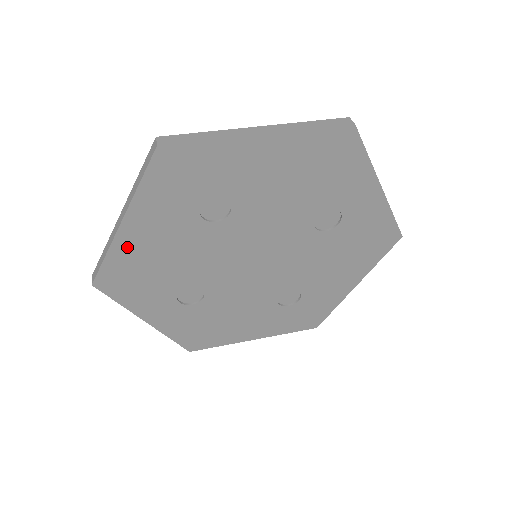
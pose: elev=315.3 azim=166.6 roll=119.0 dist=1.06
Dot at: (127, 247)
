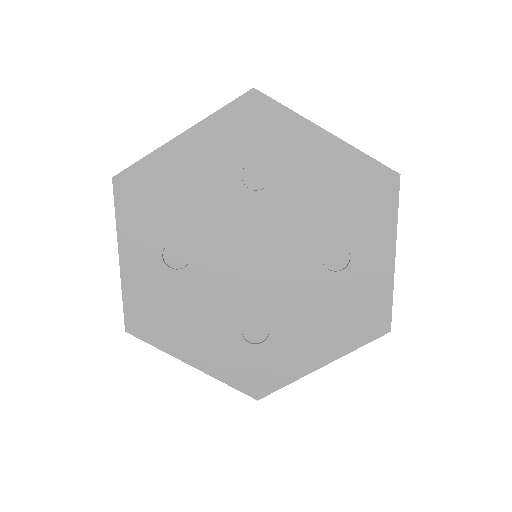
Dot at: (168, 160)
